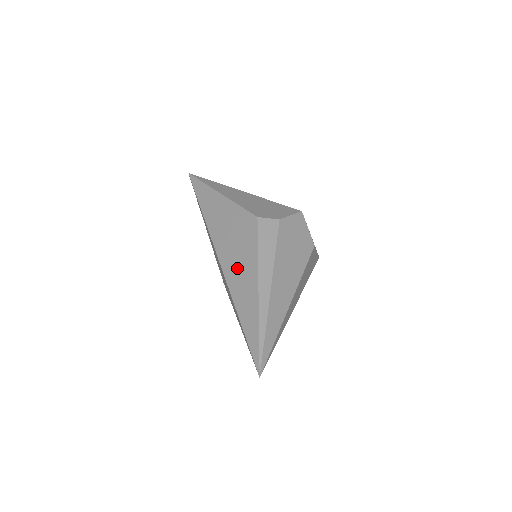
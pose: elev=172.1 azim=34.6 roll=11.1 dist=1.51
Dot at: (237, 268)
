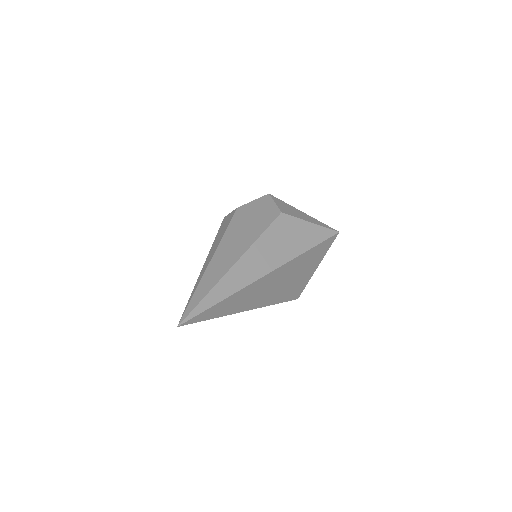
Dot at: occluded
